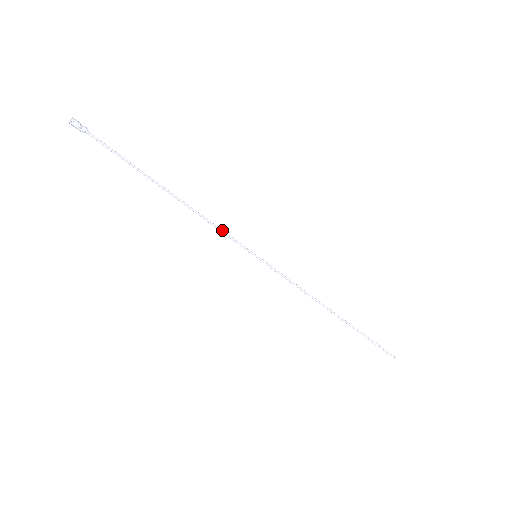
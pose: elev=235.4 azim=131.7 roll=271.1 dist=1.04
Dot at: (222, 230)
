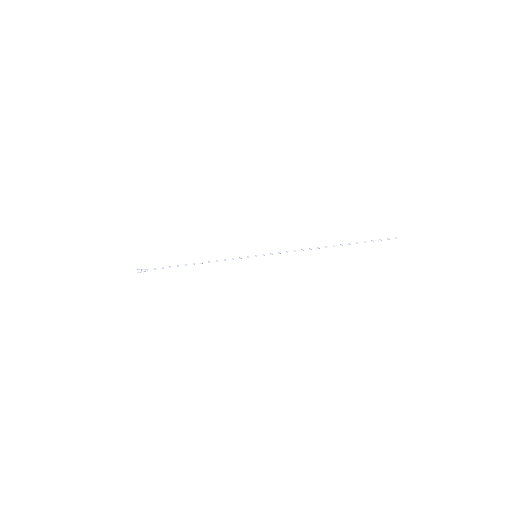
Dot at: (229, 259)
